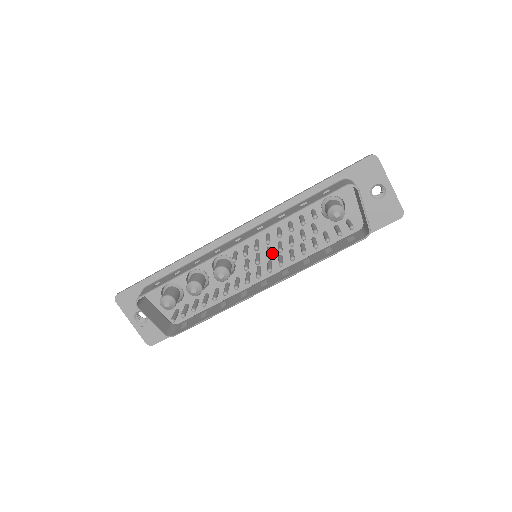
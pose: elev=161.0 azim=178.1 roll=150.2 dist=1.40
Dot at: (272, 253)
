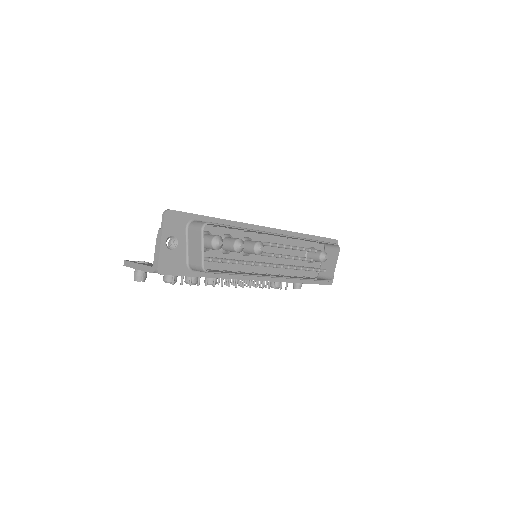
Dot at: (273, 259)
